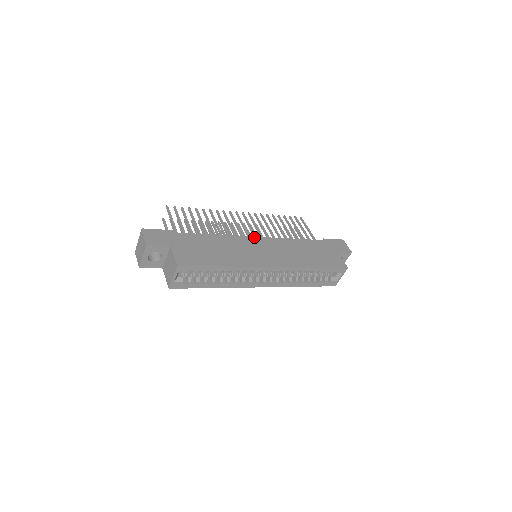
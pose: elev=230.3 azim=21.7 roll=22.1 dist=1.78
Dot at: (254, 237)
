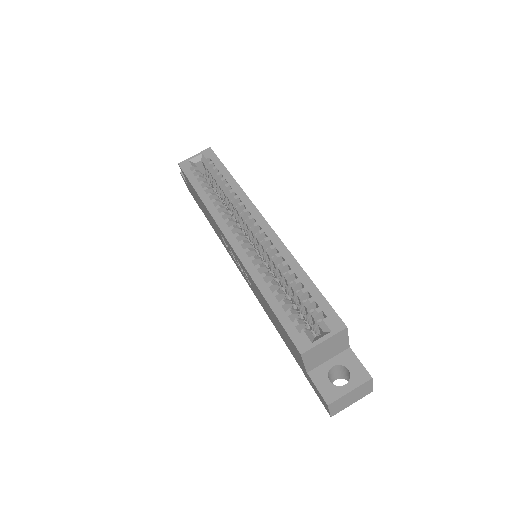
Dot at: occluded
